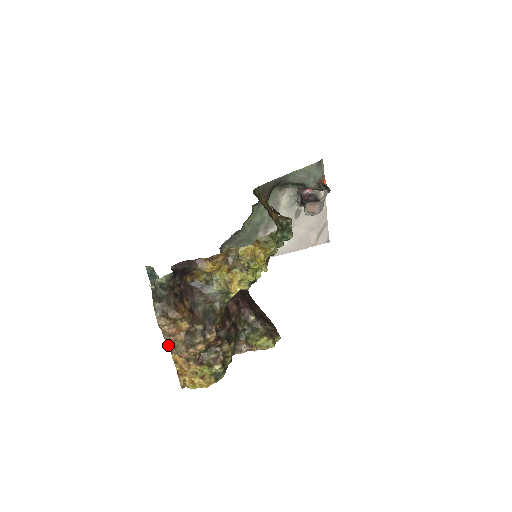
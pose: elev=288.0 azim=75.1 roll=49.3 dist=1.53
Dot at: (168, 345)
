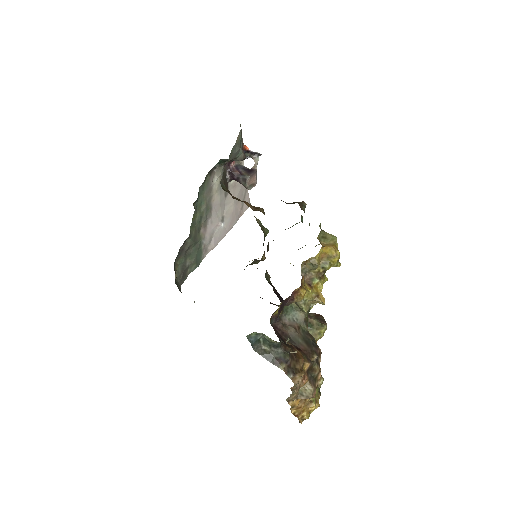
Dot at: (293, 397)
